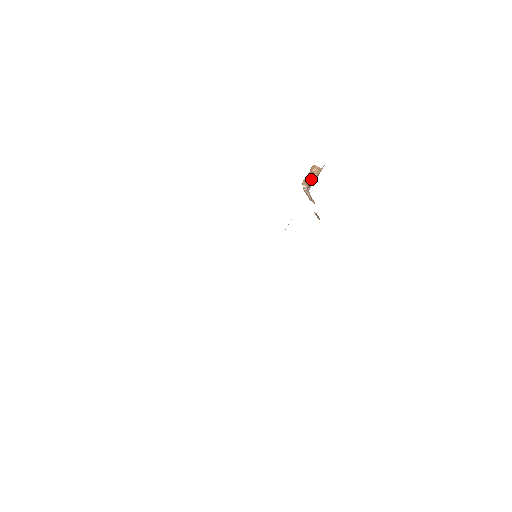
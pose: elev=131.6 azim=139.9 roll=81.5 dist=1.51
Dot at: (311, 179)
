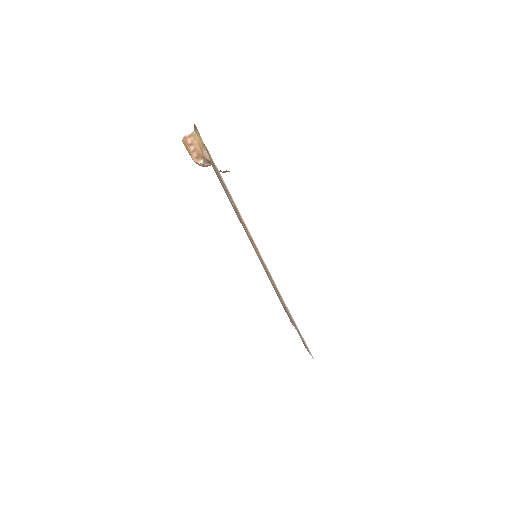
Dot at: (198, 150)
